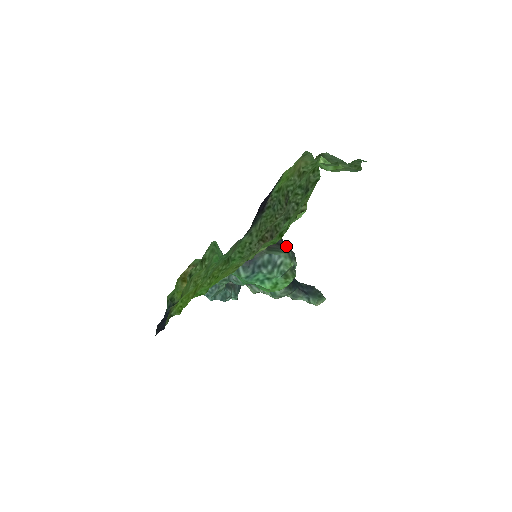
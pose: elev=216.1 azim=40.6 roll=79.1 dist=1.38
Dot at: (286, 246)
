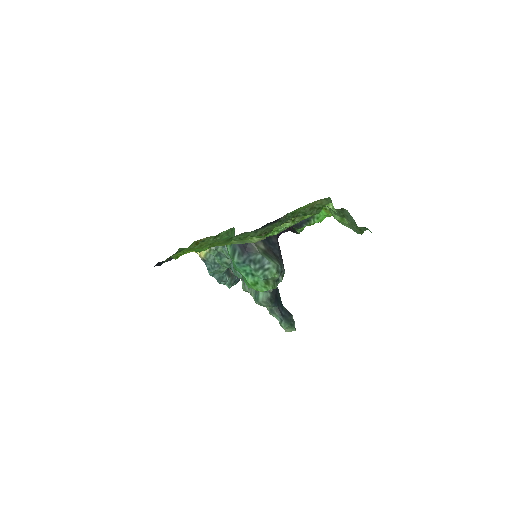
Dot at: (280, 261)
